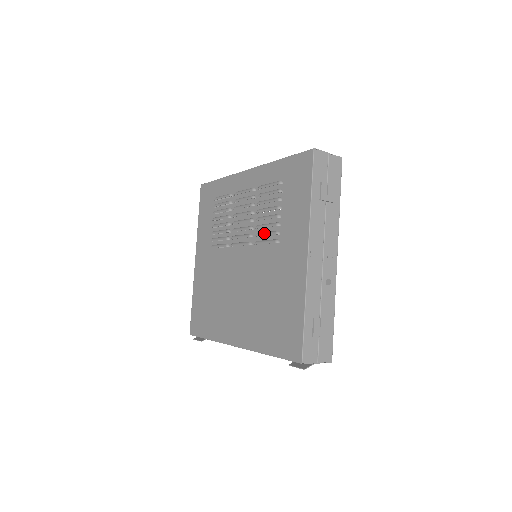
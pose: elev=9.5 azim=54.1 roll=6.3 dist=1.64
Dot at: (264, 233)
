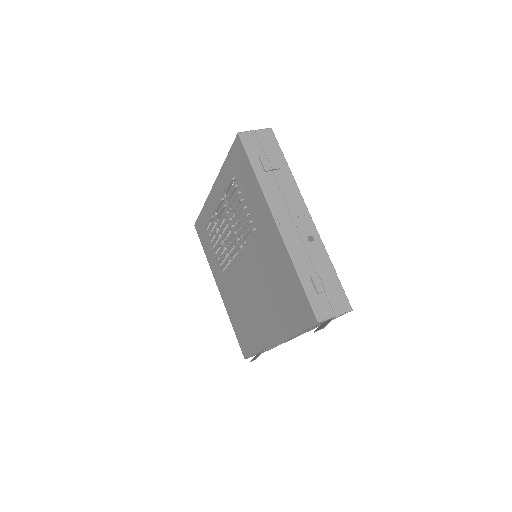
Dot at: (243, 229)
